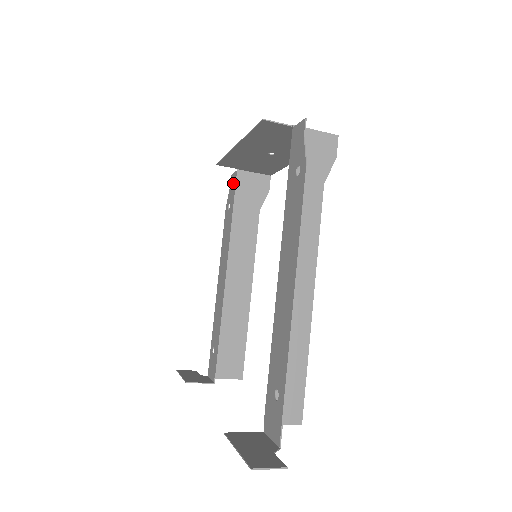
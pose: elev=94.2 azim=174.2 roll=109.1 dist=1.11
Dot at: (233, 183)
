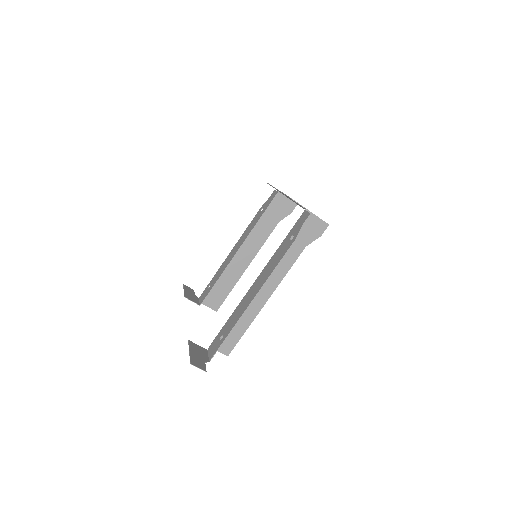
Dot at: (272, 197)
